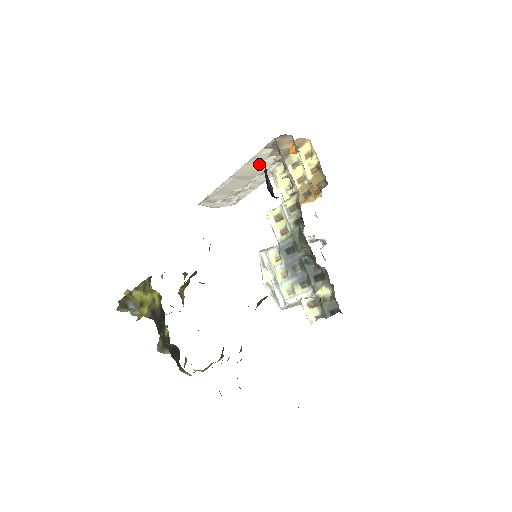
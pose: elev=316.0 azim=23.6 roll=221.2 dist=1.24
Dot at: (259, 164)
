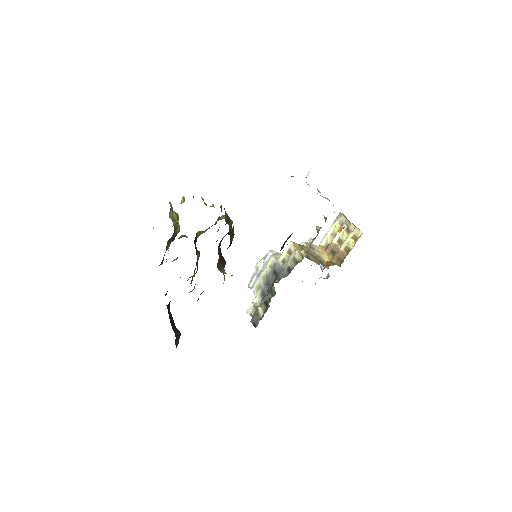
Dot at: occluded
